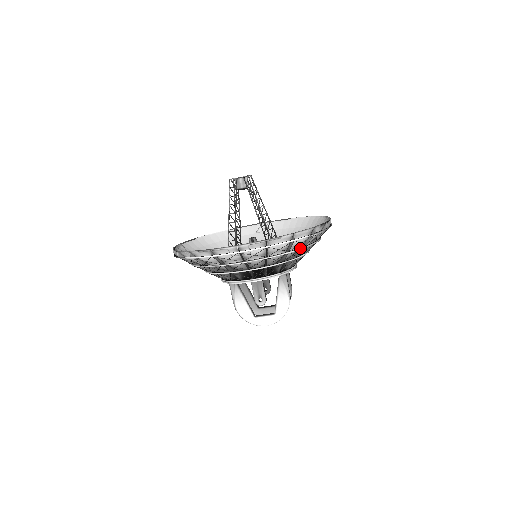
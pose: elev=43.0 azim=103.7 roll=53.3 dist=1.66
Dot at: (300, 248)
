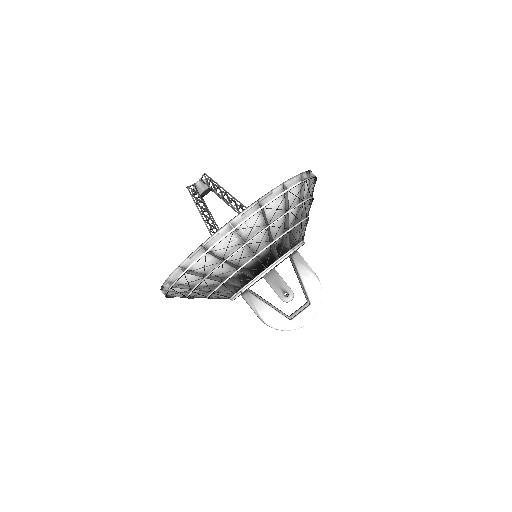
Dot at: (298, 204)
